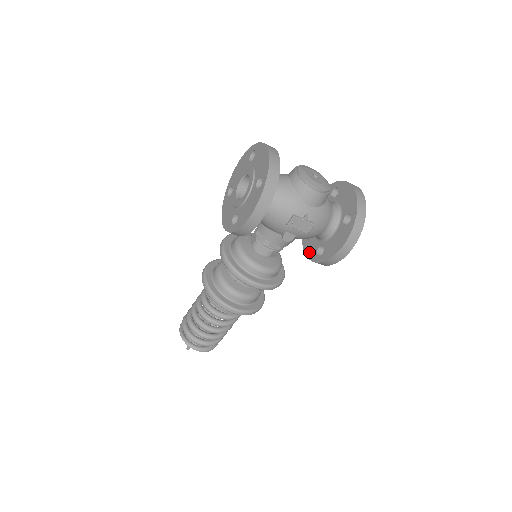
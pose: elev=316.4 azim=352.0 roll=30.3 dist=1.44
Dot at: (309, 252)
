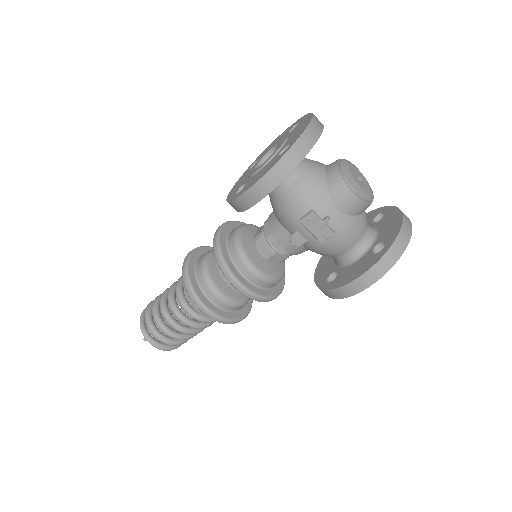
Dot at: (319, 276)
